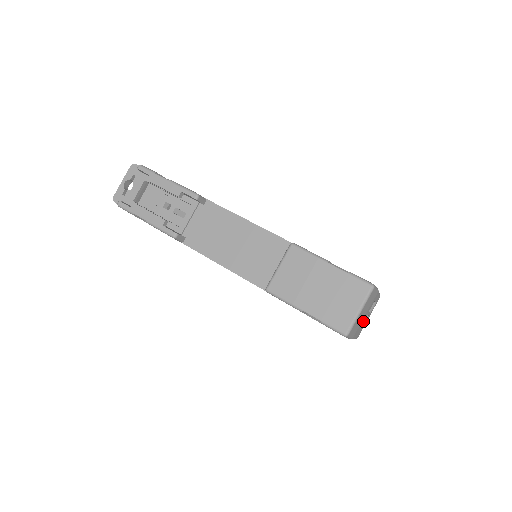
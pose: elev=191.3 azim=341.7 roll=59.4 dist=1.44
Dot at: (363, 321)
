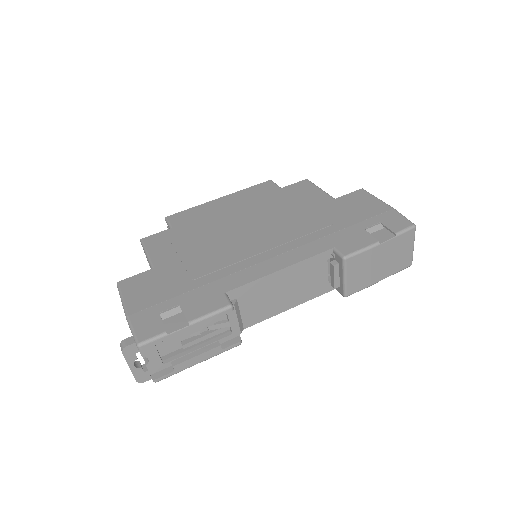
Dot at: occluded
